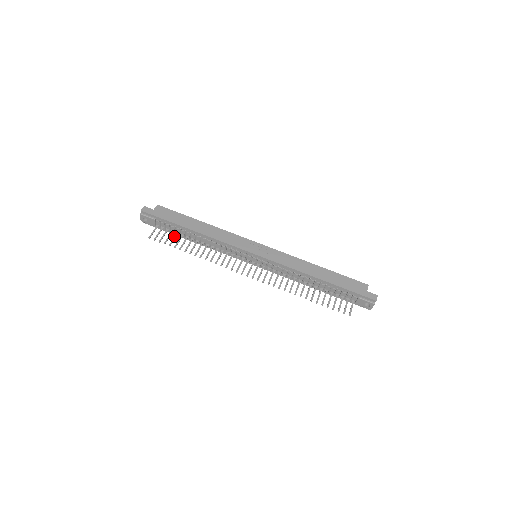
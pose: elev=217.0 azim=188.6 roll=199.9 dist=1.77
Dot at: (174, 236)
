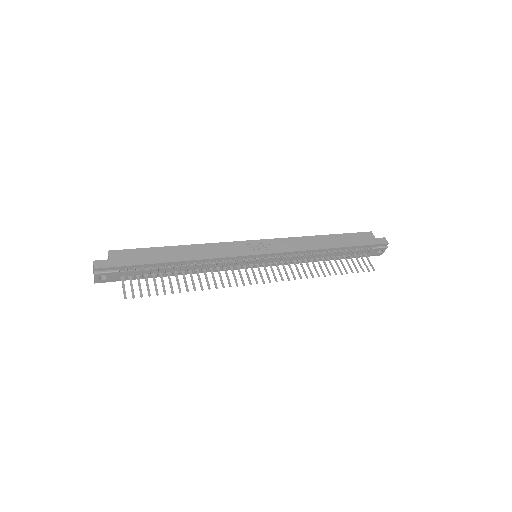
Dot at: (153, 280)
